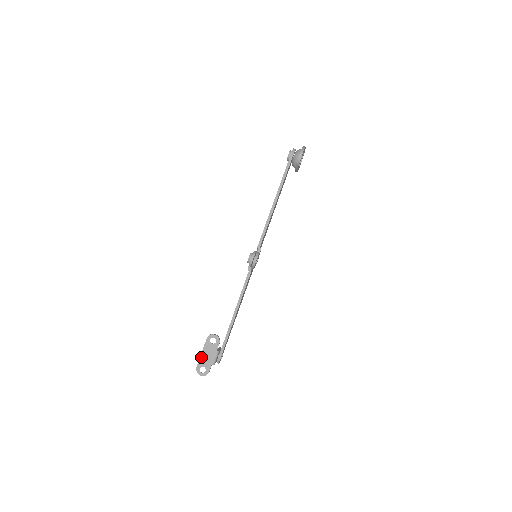
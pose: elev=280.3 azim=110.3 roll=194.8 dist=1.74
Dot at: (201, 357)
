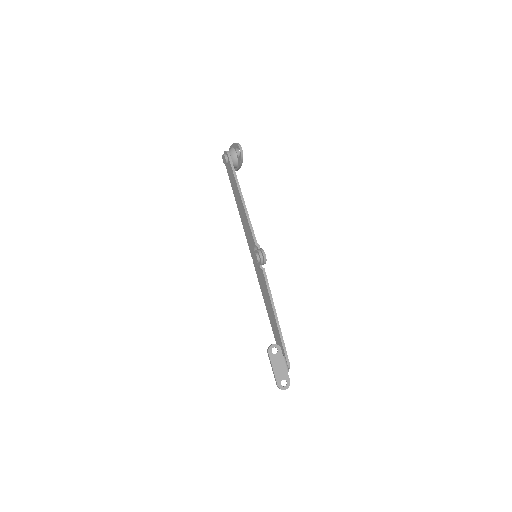
Dot at: (275, 373)
